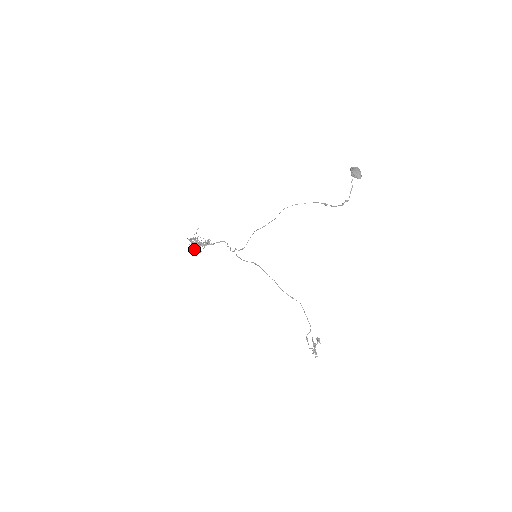
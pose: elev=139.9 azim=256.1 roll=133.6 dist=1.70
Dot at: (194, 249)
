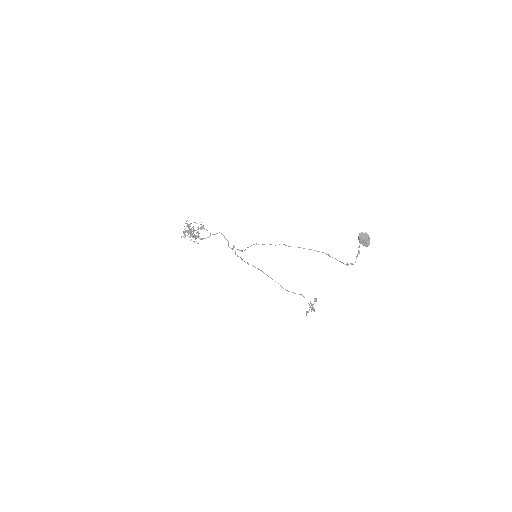
Dot at: occluded
